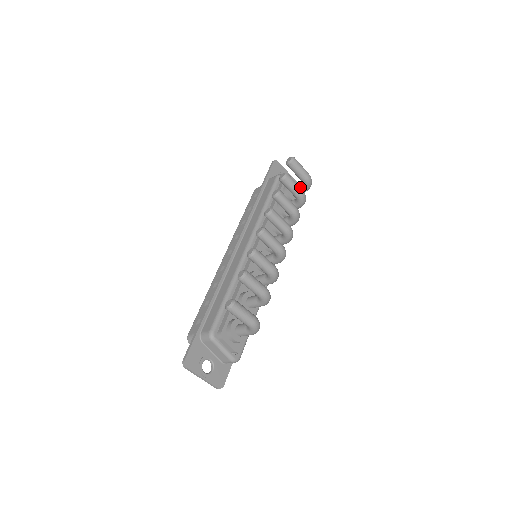
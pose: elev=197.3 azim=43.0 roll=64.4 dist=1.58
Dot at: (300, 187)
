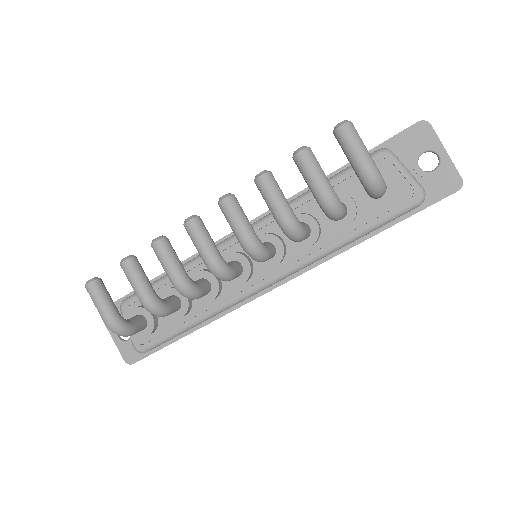
Dot at: (323, 182)
